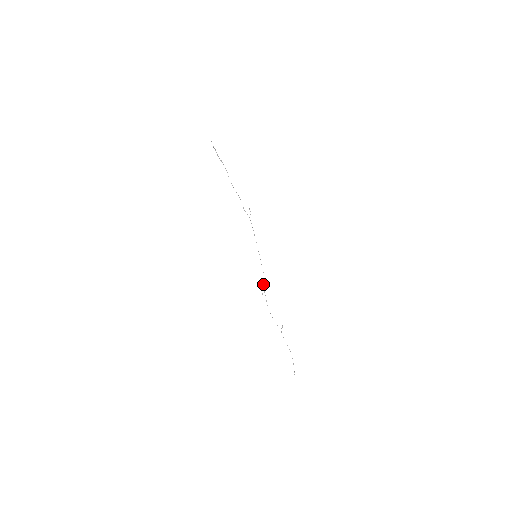
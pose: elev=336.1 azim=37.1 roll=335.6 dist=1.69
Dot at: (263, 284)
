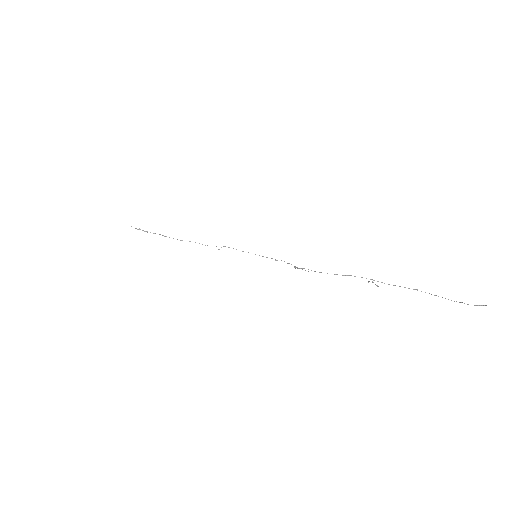
Dot at: occluded
